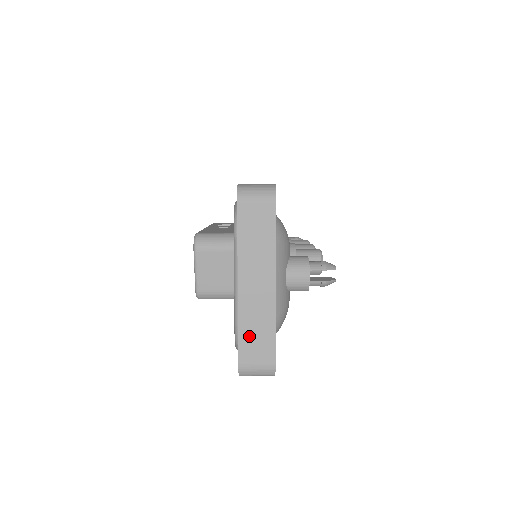
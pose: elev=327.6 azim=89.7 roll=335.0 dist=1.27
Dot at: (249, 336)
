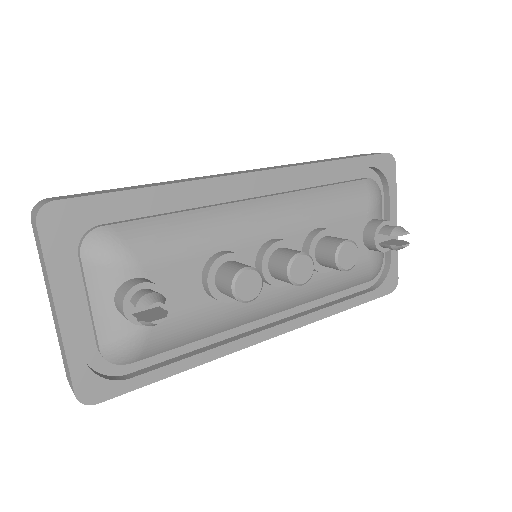
Dot at: (63, 356)
